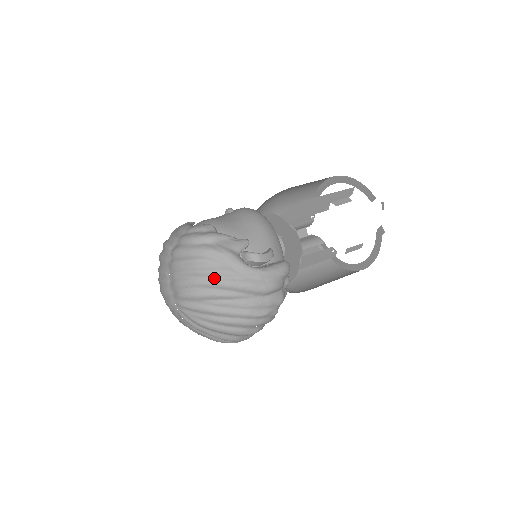
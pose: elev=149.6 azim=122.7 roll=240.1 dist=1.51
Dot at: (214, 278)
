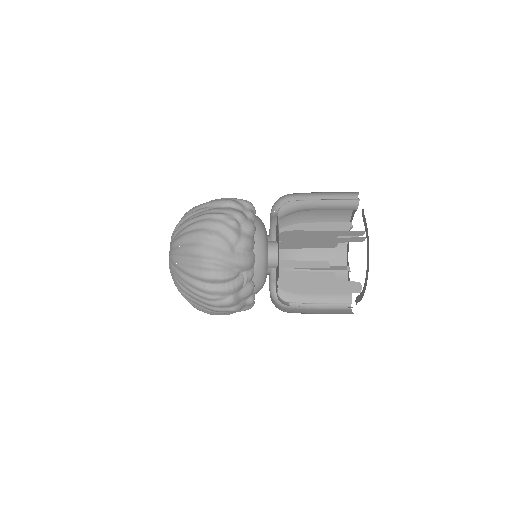
Dot at: occluded
